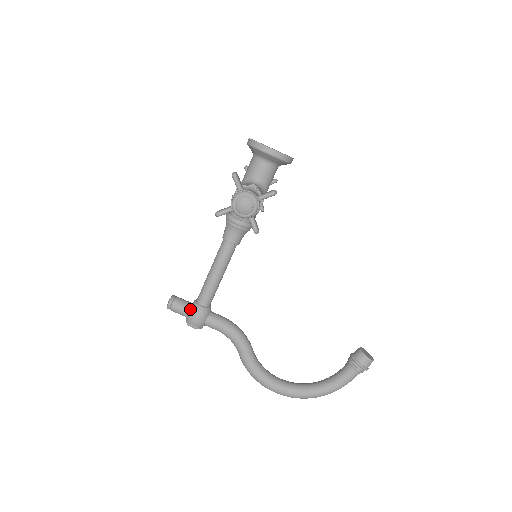
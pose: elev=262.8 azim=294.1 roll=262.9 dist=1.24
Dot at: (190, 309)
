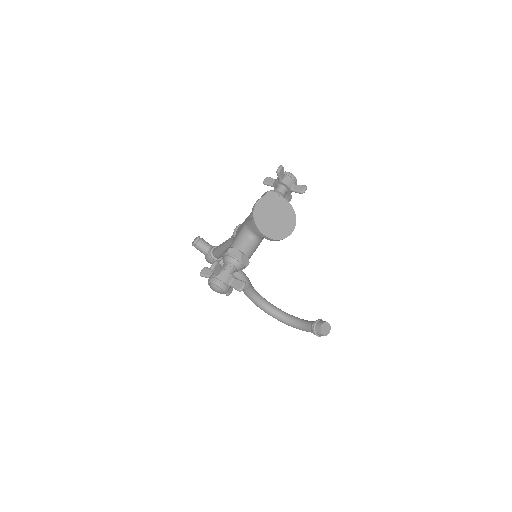
Dot at: (207, 254)
